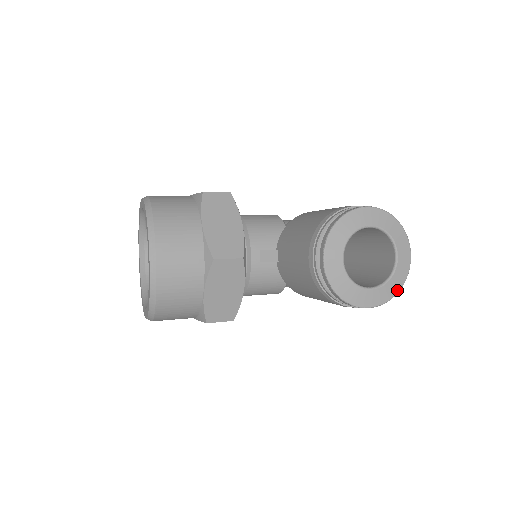
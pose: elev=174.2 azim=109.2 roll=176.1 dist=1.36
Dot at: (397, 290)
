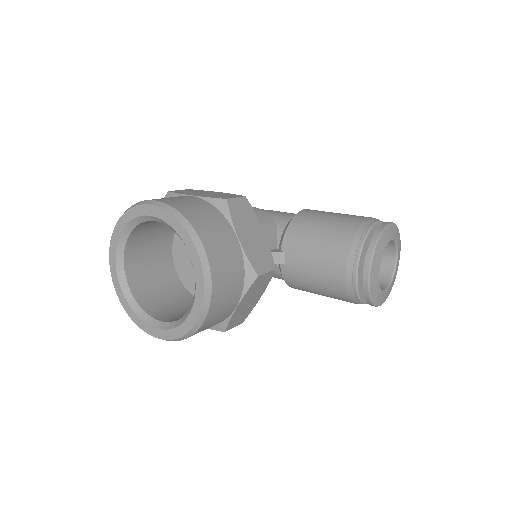
Dot at: occluded
